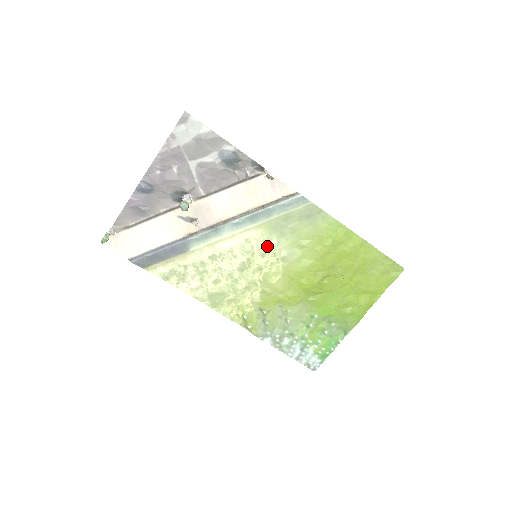
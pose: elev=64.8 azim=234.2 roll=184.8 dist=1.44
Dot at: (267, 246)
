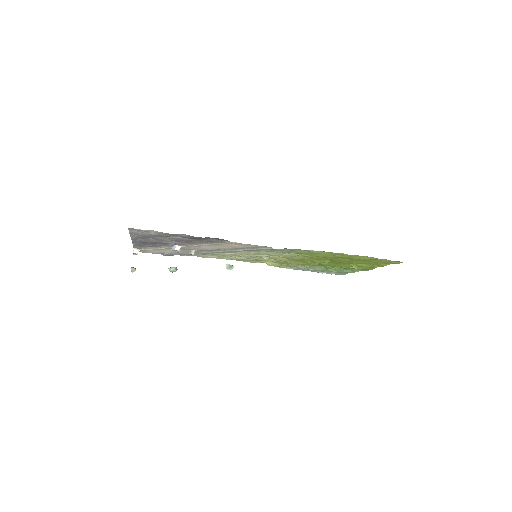
Dot at: (262, 253)
